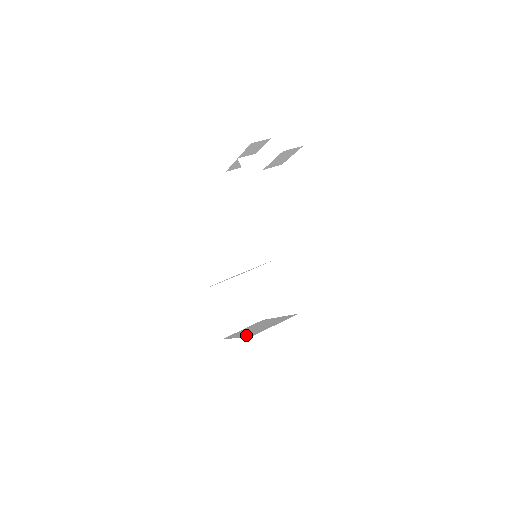
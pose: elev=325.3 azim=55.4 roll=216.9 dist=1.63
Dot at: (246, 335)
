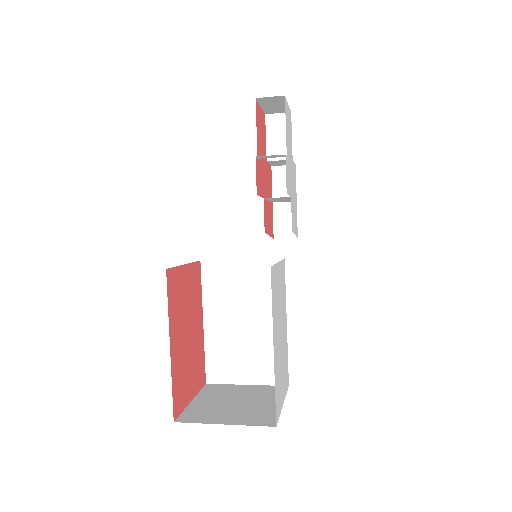
Dot at: occluded
